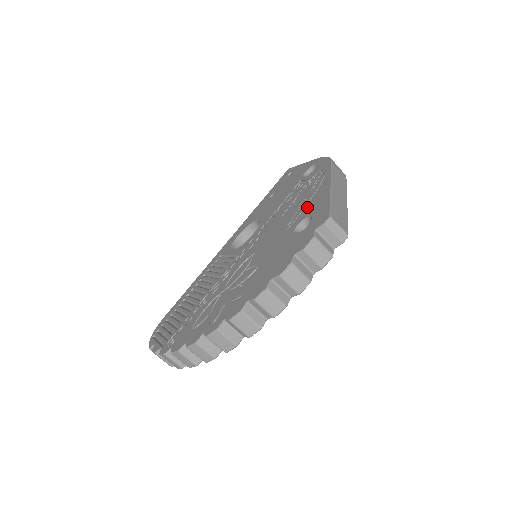
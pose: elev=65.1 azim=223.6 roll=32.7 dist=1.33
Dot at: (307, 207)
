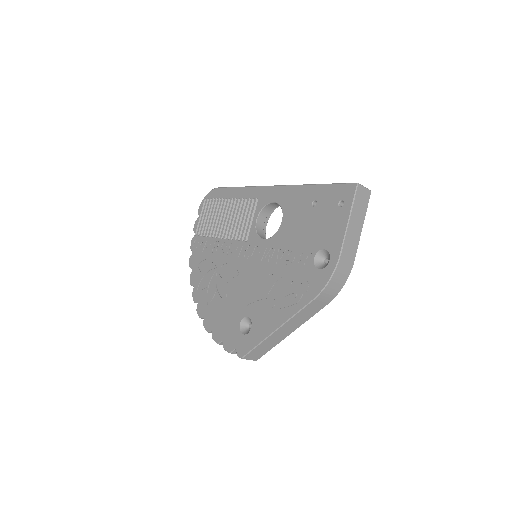
Dot at: (262, 313)
